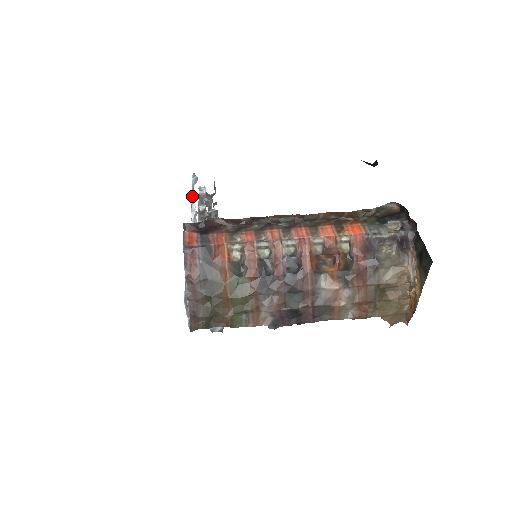
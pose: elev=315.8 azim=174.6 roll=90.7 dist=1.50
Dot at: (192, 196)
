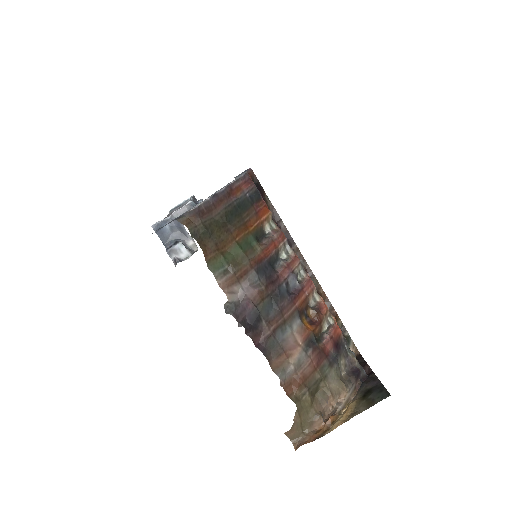
Dot at: occluded
